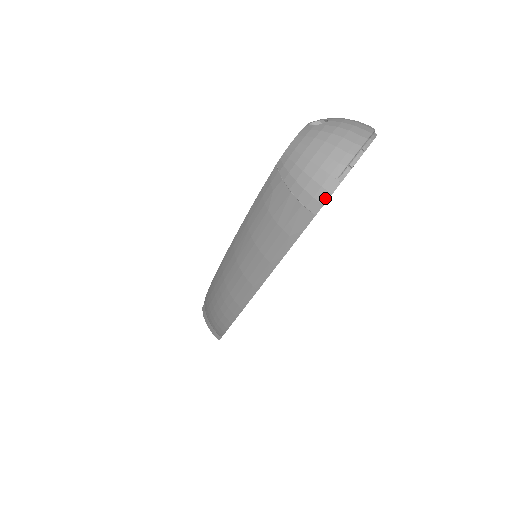
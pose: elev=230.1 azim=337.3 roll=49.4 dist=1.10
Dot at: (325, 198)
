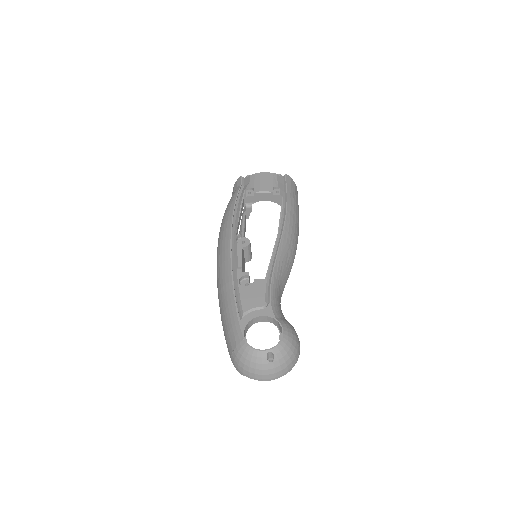
Dot at: (236, 368)
